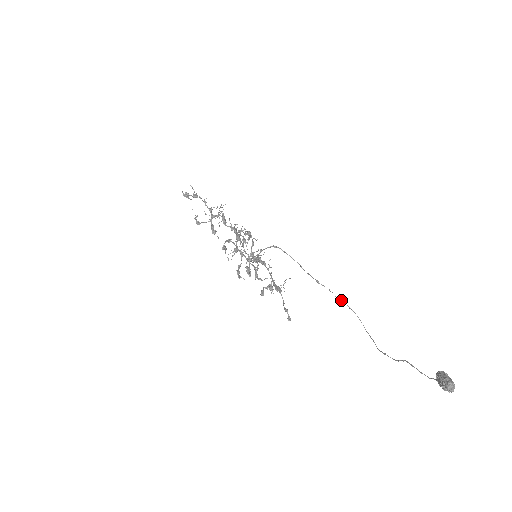
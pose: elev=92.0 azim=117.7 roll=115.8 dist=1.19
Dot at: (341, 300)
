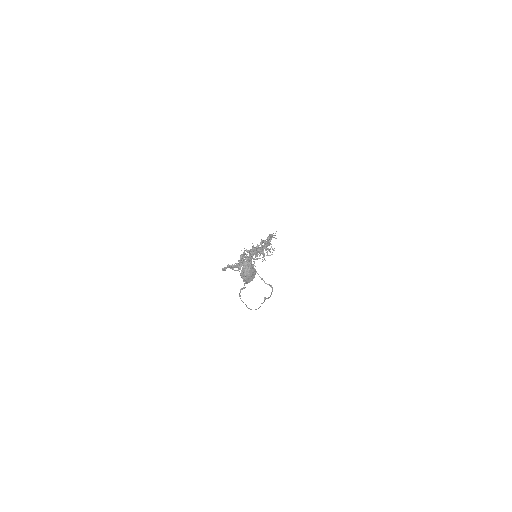
Dot at: occluded
